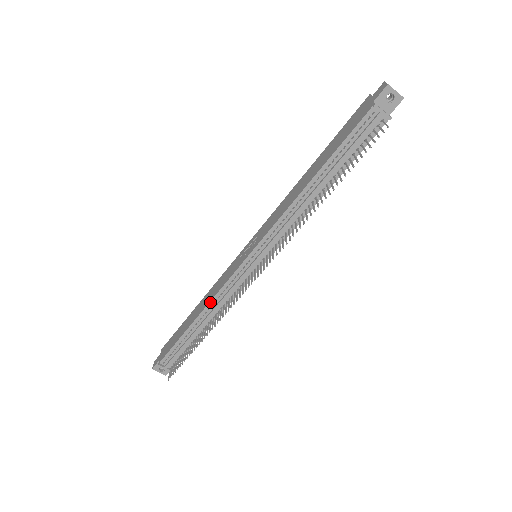
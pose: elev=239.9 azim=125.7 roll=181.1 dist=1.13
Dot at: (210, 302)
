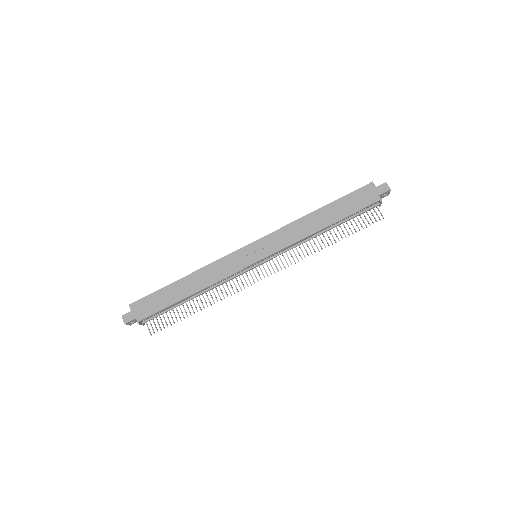
Dot at: (212, 285)
